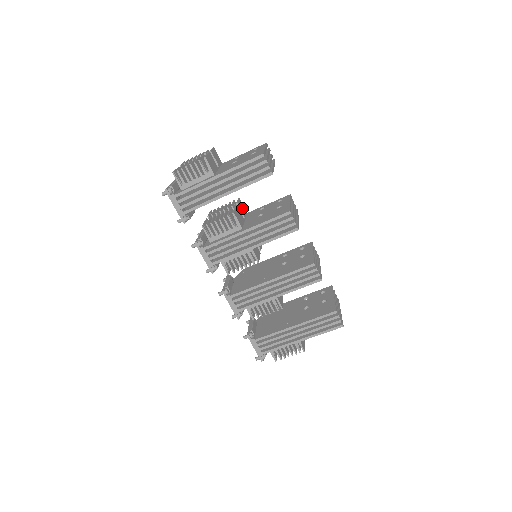
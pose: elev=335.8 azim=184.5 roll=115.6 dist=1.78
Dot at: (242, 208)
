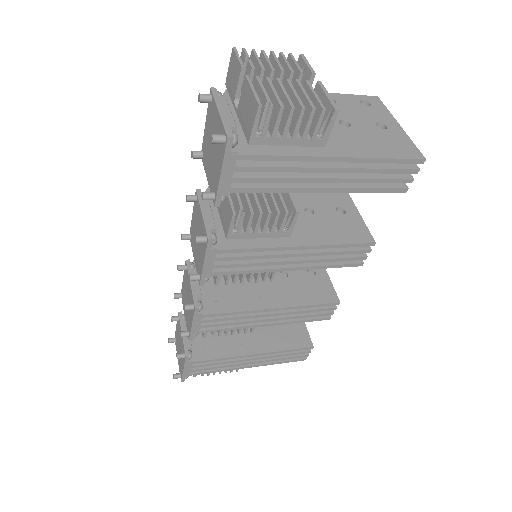
Dot at: occluded
